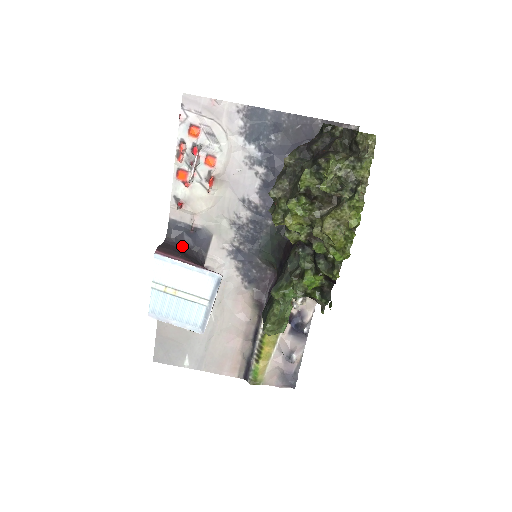
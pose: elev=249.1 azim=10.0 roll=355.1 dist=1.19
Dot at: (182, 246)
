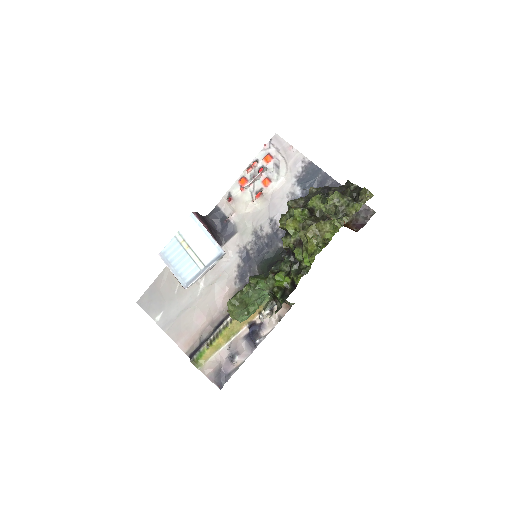
Dot at: (213, 227)
